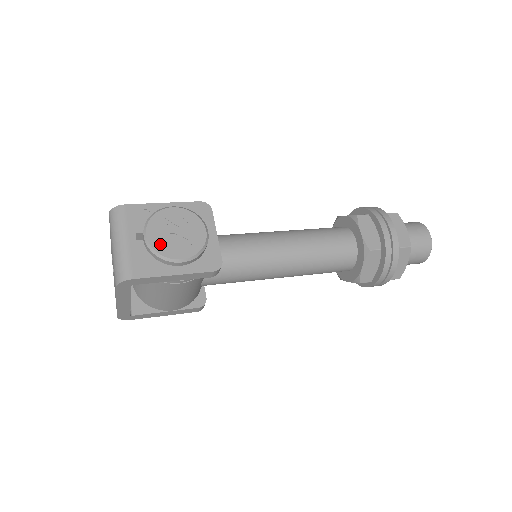
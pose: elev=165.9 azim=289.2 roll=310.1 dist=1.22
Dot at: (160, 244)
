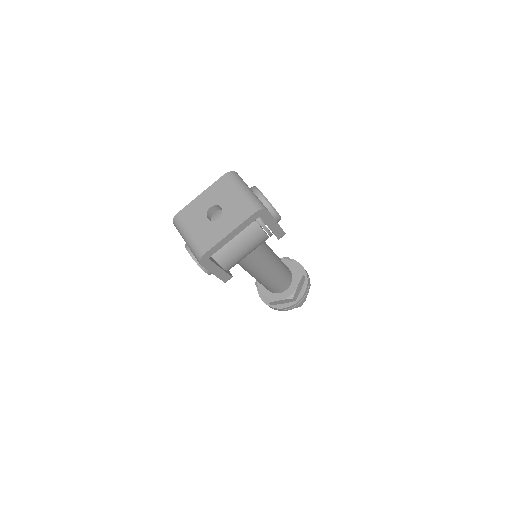
Dot at: occluded
